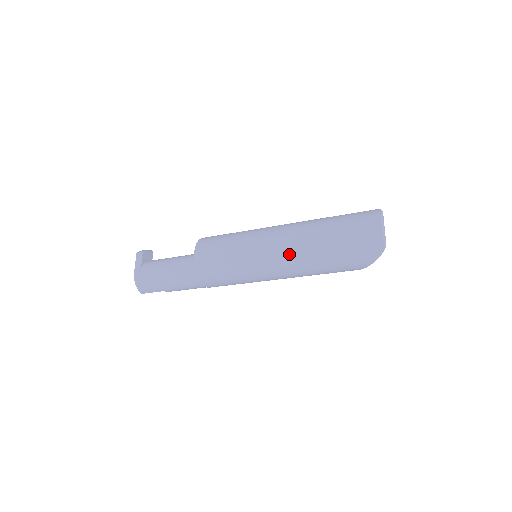
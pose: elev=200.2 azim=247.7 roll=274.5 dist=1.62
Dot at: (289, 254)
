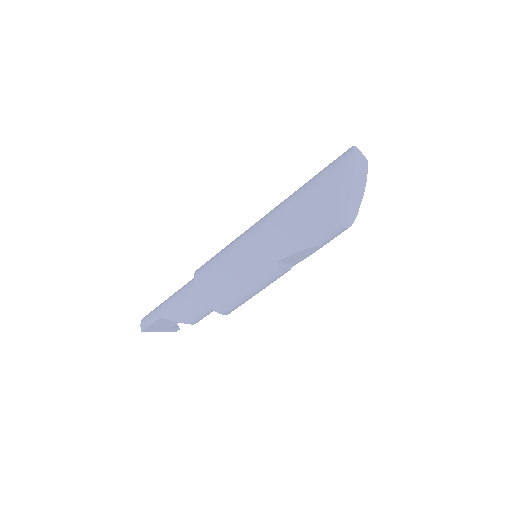
Dot at: occluded
